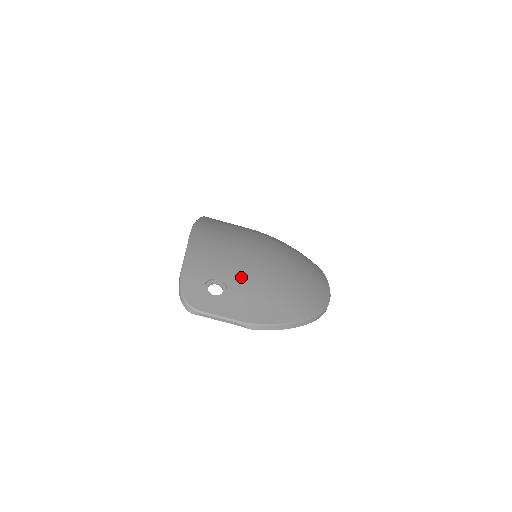
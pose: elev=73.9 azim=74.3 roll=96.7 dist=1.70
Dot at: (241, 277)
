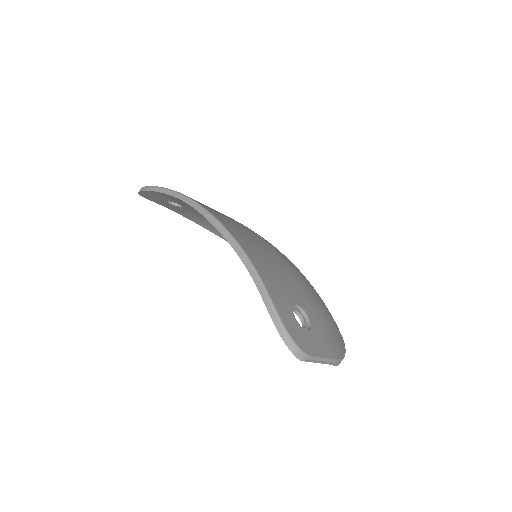
Dot at: (305, 298)
